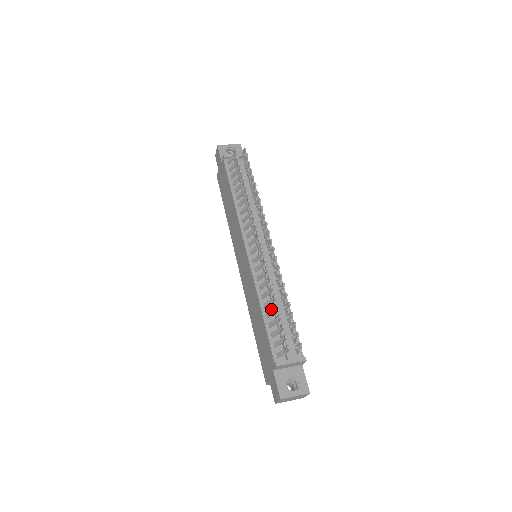
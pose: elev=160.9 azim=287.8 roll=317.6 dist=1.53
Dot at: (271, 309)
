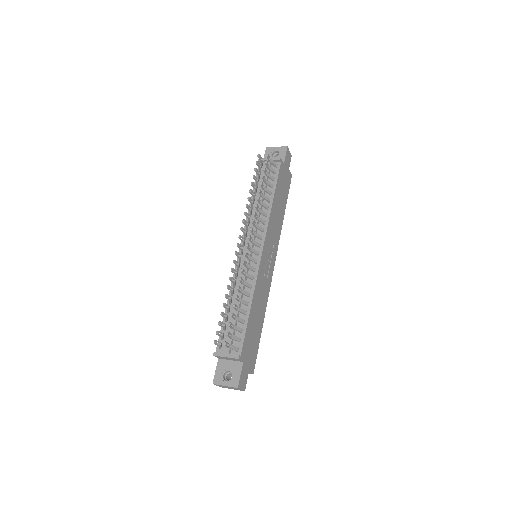
Dot at: occluded
